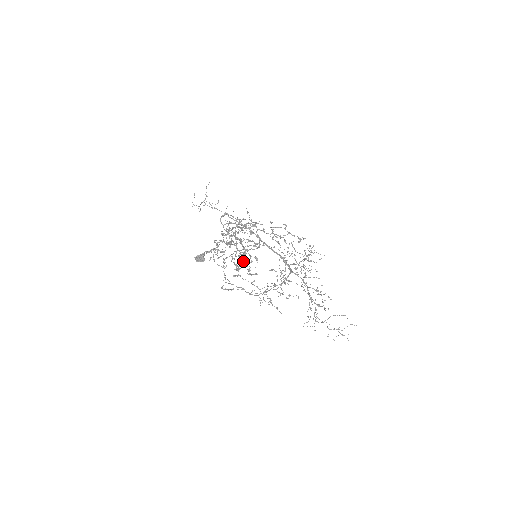
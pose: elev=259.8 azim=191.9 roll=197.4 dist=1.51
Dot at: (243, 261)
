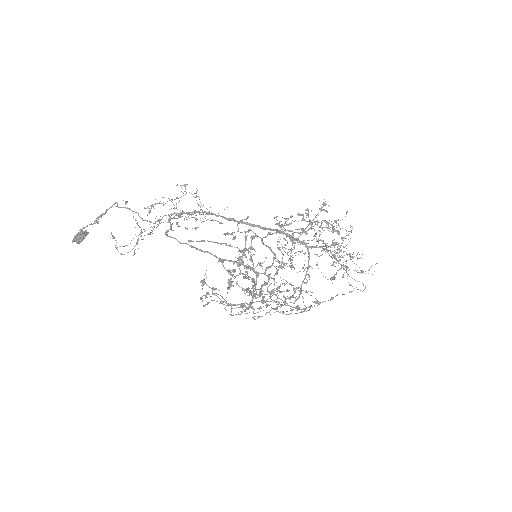
Dot at: occluded
